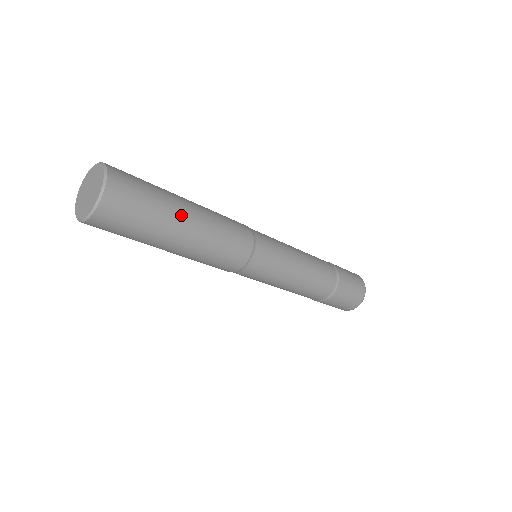
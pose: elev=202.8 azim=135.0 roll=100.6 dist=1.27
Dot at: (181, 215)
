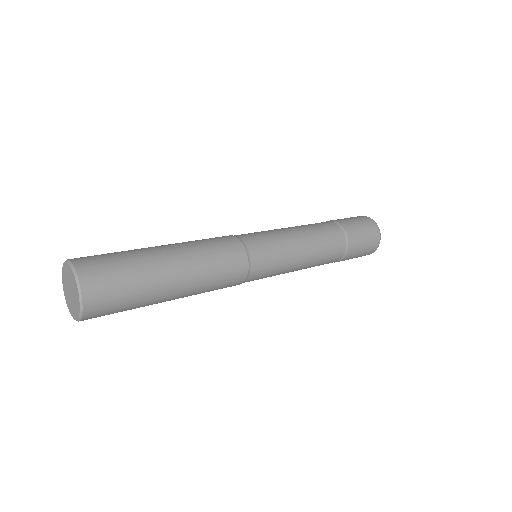
Dot at: occluded
